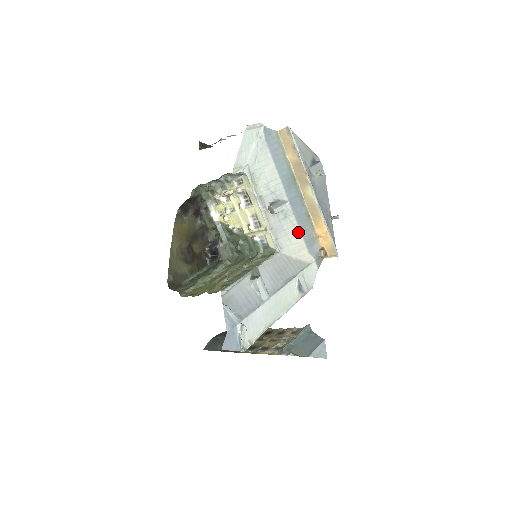
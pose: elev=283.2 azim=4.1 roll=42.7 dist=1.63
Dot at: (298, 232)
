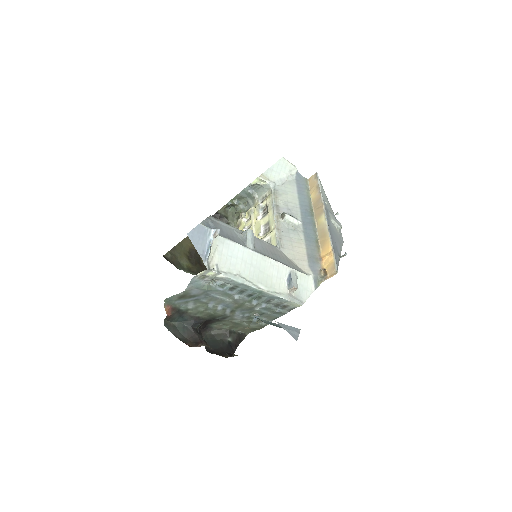
Dot at: (303, 246)
